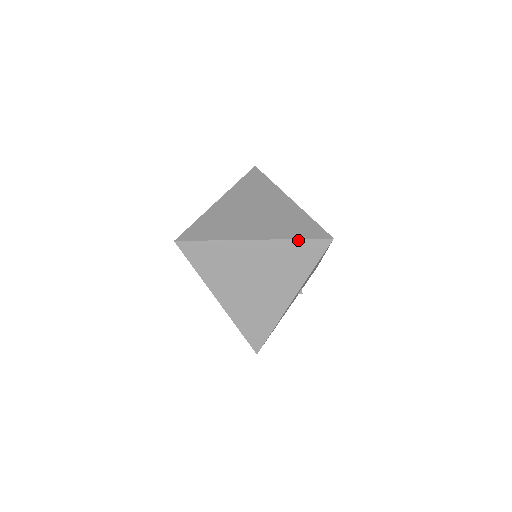
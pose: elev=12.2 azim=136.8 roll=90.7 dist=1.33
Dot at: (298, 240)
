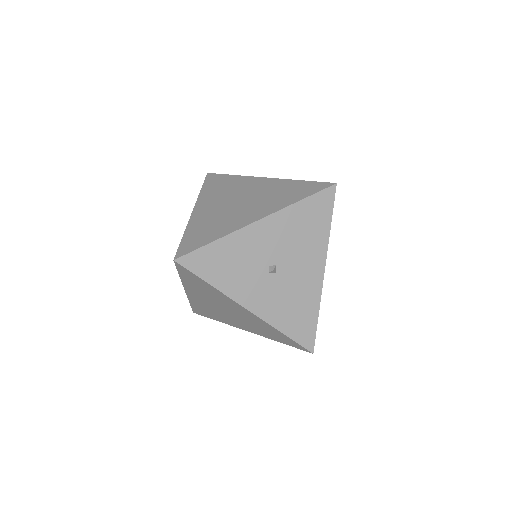
Dot at: (303, 181)
